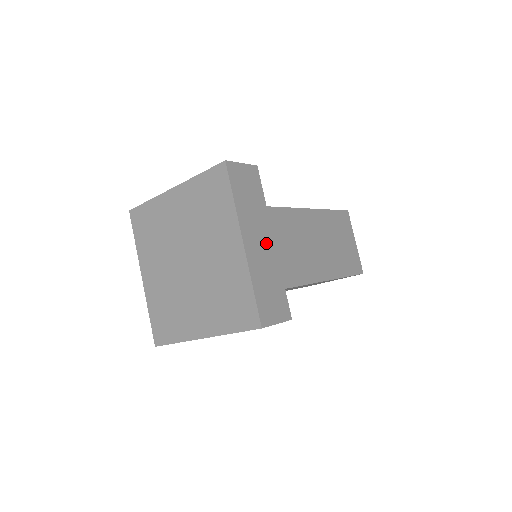
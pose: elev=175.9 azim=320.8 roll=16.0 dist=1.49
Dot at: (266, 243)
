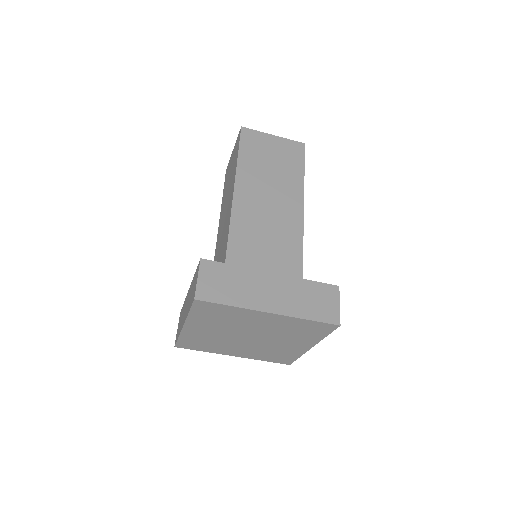
Dot at: (273, 284)
